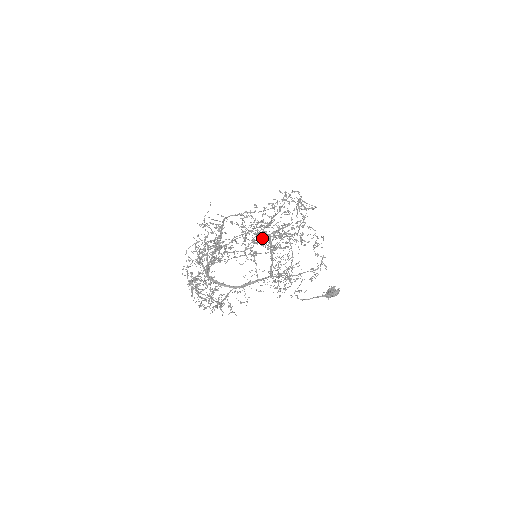
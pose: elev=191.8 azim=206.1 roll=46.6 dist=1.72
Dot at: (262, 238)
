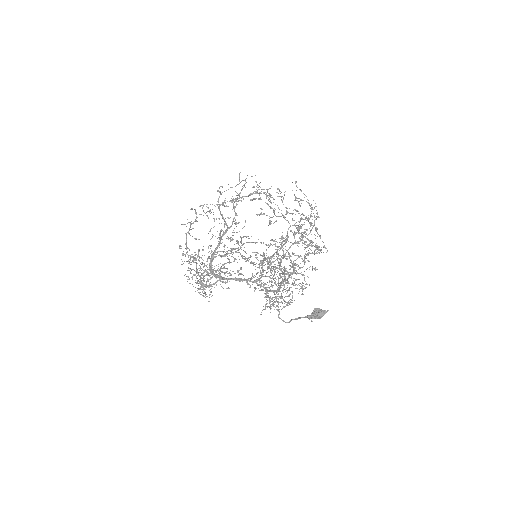
Dot at: (279, 274)
